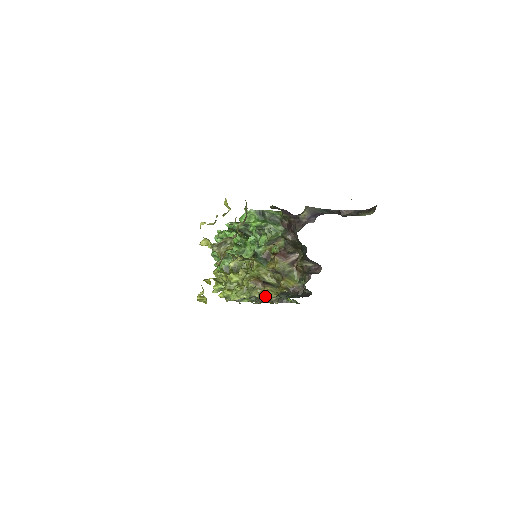
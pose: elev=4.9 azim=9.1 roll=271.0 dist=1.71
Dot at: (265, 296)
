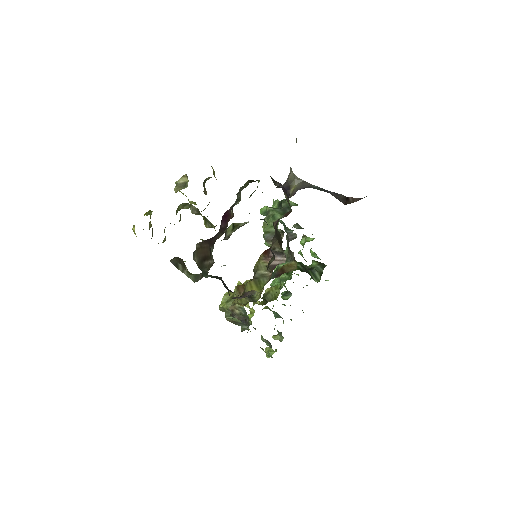
Dot at: (232, 304)
